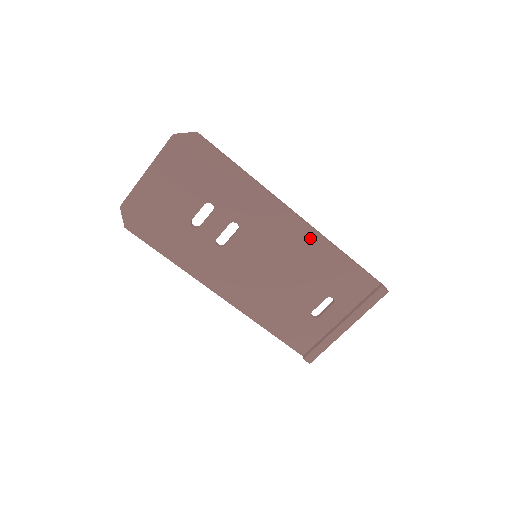
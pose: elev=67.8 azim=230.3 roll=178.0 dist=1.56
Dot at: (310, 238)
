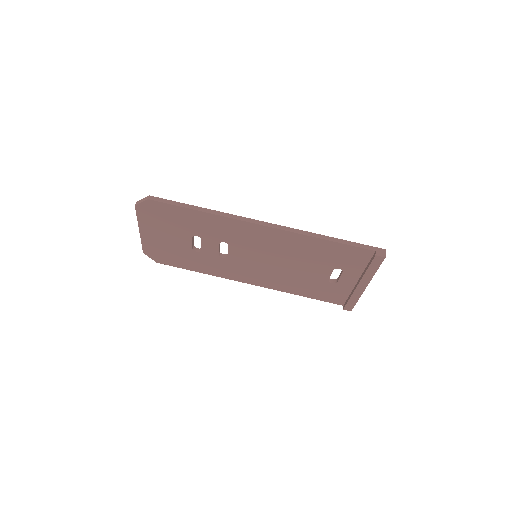
Dot at: (287, 237)
